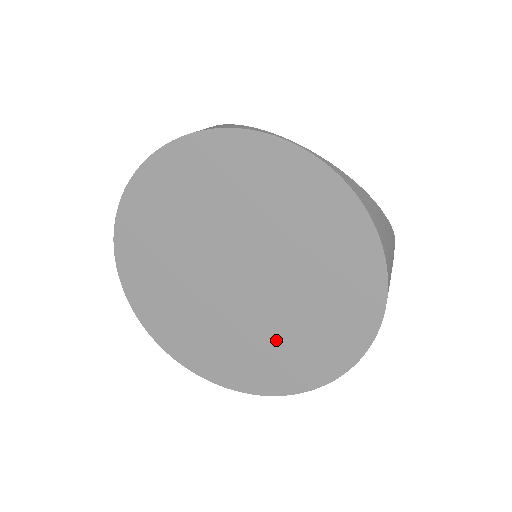
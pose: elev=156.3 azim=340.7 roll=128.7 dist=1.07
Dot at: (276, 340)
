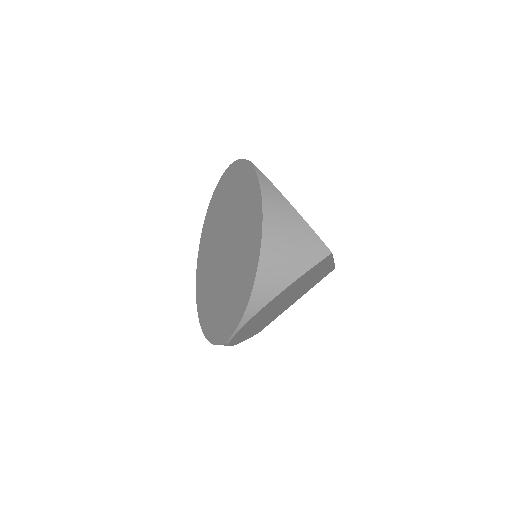
Dot at: (225, 296)
